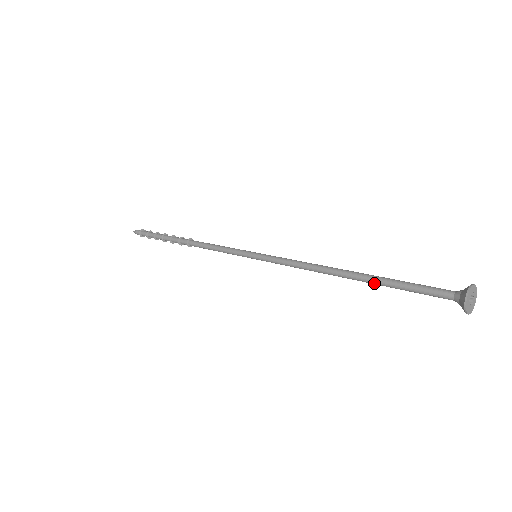
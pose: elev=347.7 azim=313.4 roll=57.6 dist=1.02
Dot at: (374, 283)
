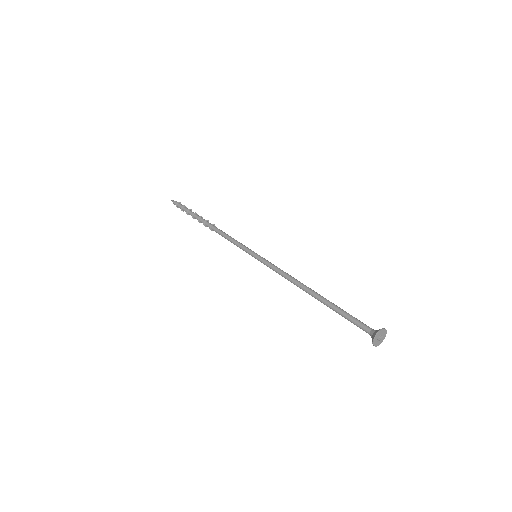
Dot at: (328, 306)
